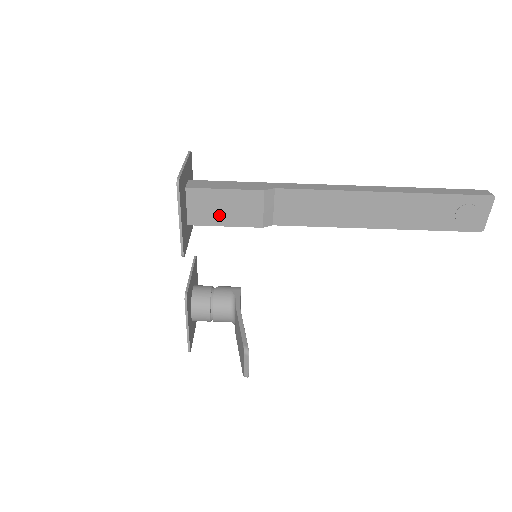
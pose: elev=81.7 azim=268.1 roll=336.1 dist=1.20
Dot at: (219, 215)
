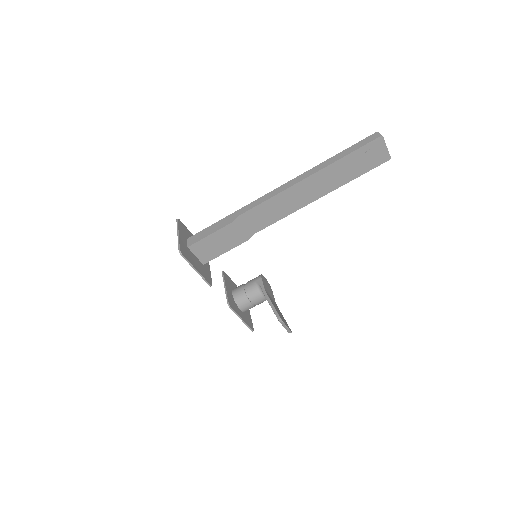
Dot at: (217, 249)
